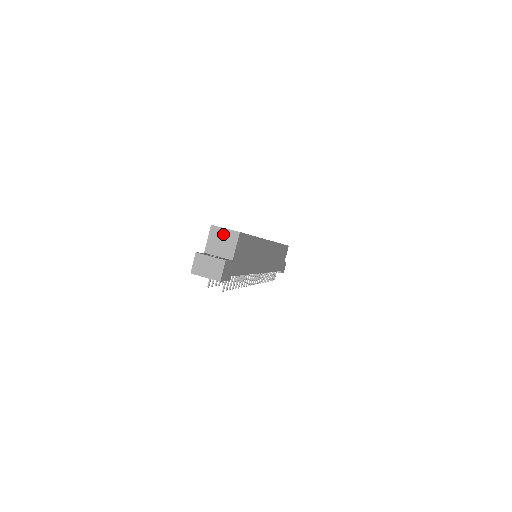
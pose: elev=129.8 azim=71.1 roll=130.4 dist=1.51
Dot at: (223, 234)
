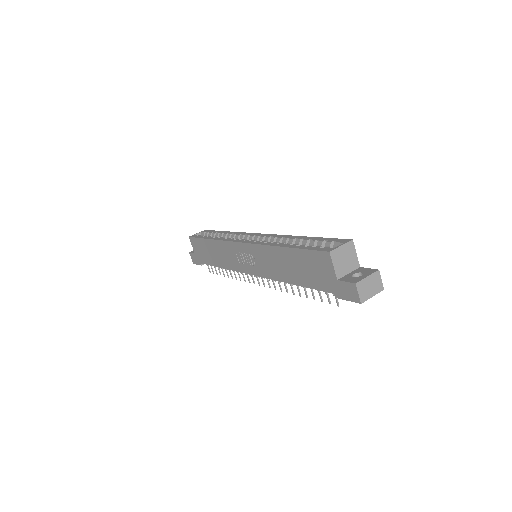
Dot at: (342, 252)
